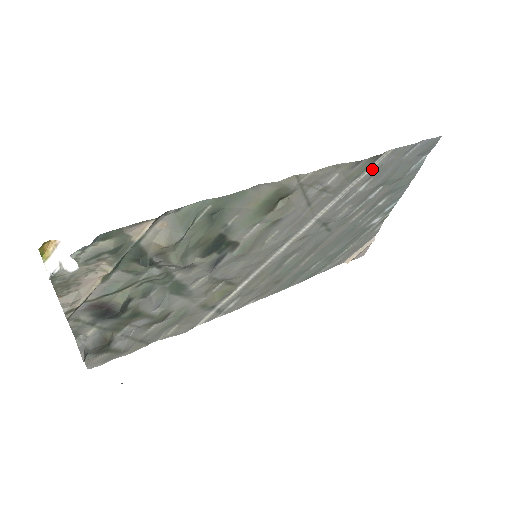
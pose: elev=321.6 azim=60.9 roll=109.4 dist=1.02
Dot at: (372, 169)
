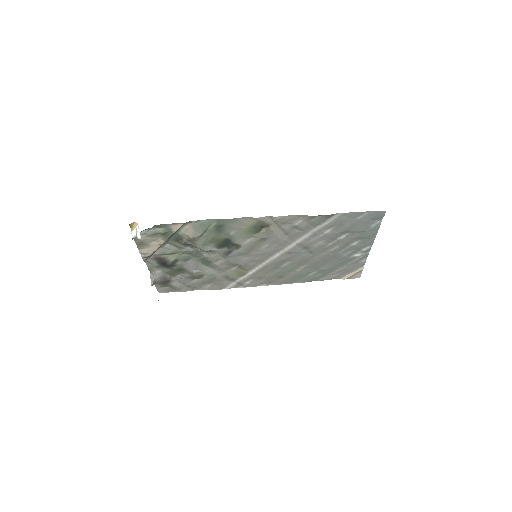
Dot at: (330, 222)
